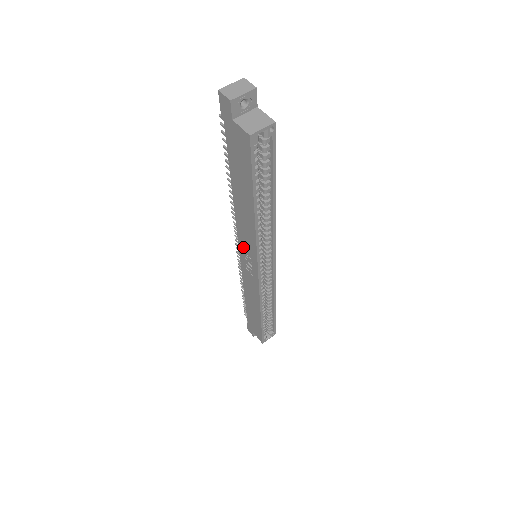
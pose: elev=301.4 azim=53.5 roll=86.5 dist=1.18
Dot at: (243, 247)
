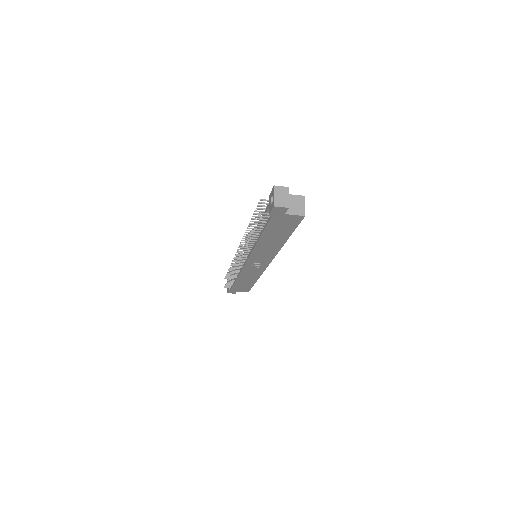
Dot at: (254, 259)
